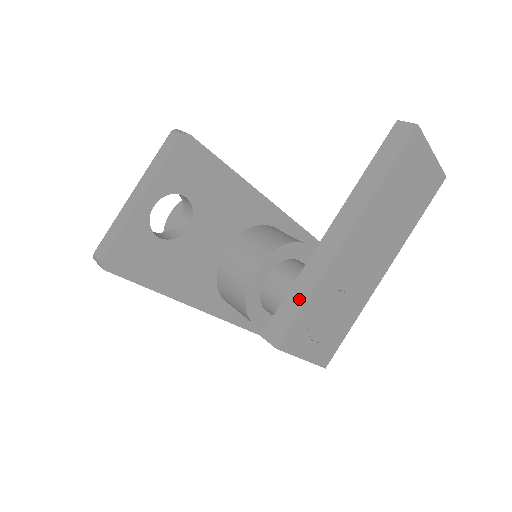
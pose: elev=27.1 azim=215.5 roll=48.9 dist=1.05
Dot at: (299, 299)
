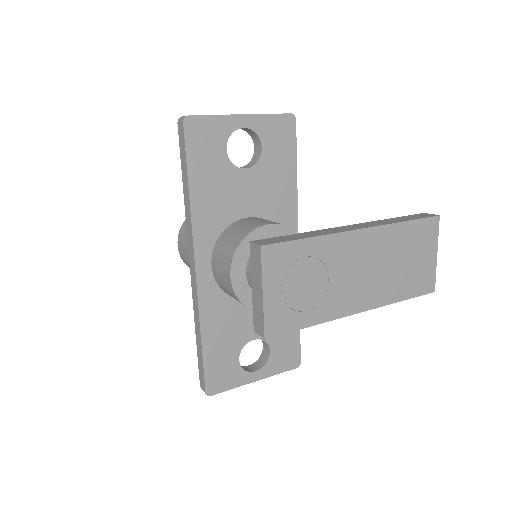
Dot at: (300, 237)
